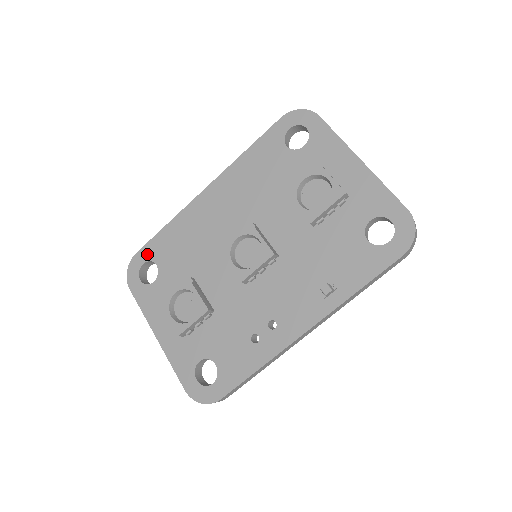
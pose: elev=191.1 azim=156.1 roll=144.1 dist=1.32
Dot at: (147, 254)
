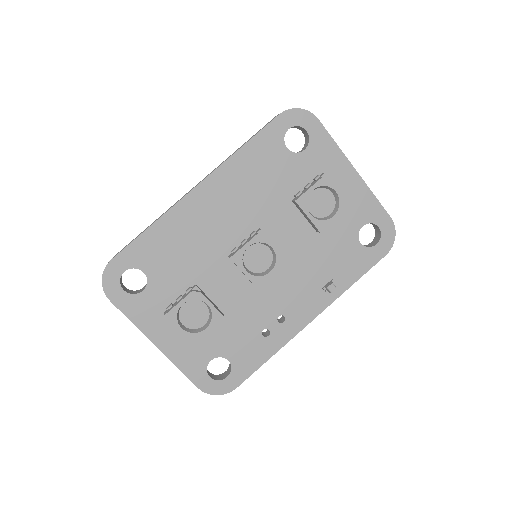
Dot at: (128, 261)
